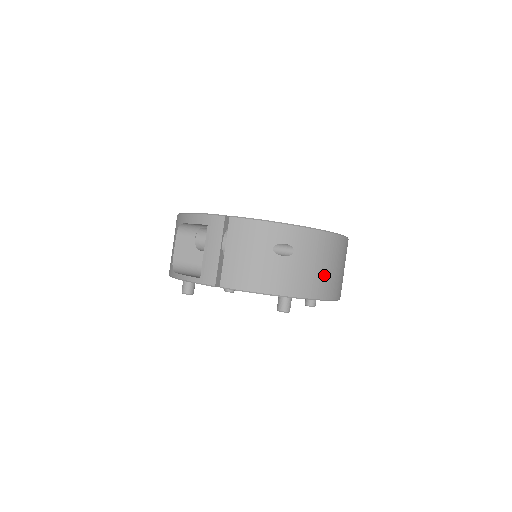
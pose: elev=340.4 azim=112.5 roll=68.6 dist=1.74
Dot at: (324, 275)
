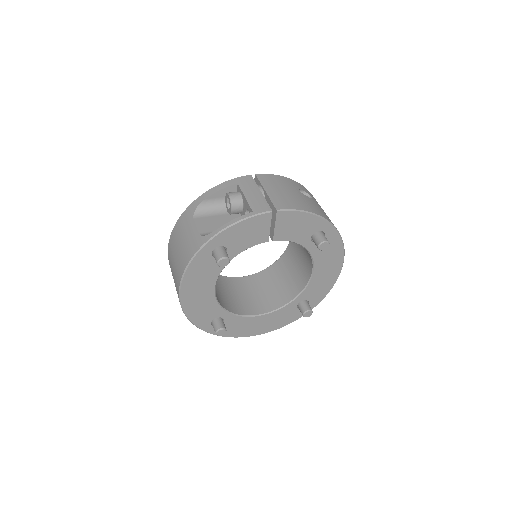
Dot at: occluded
